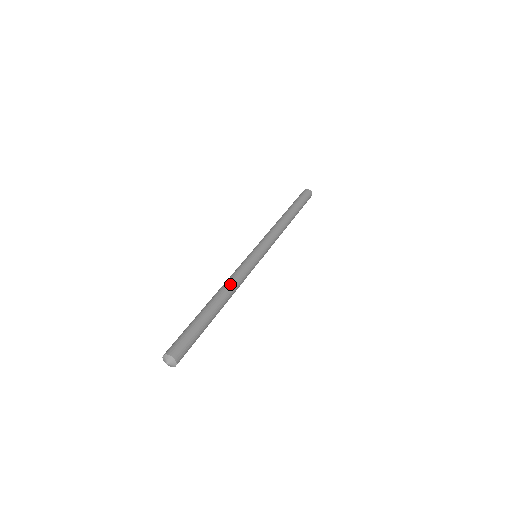
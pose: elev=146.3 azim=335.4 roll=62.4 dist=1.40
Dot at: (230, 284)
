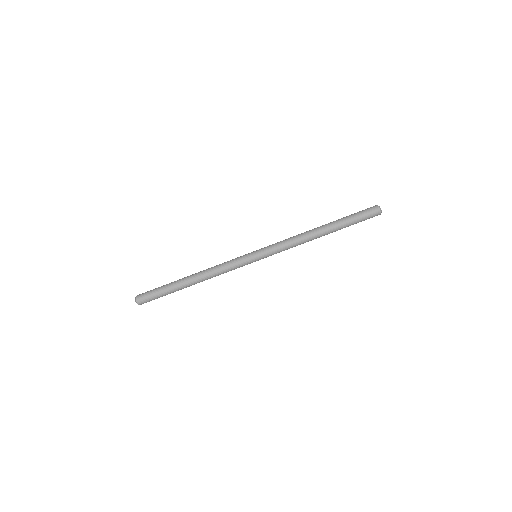
Dot at: (209, 272)
